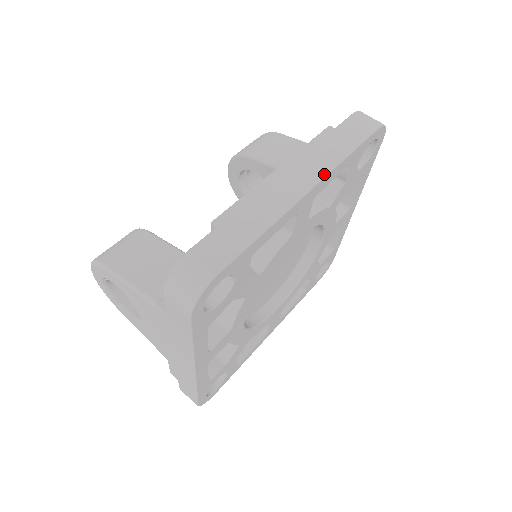
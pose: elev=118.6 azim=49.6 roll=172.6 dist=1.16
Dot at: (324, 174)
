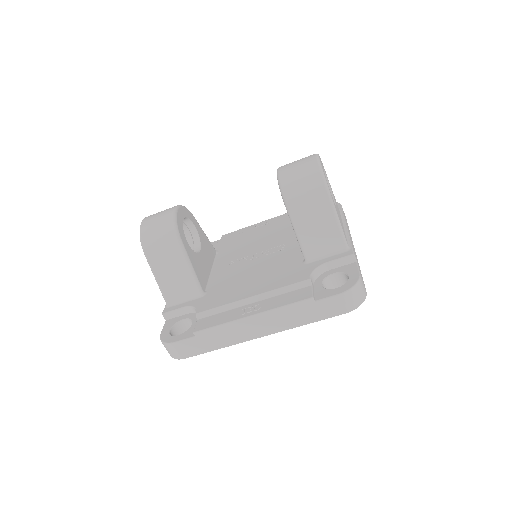
Dot at: (279, 331)
